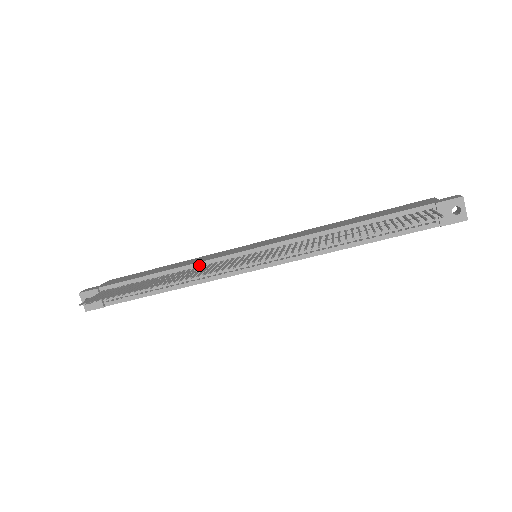
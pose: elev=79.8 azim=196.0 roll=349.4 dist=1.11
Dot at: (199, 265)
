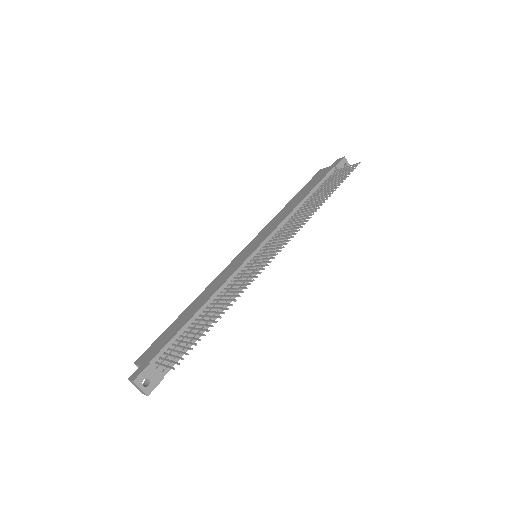
Dot at: (226, 284)
